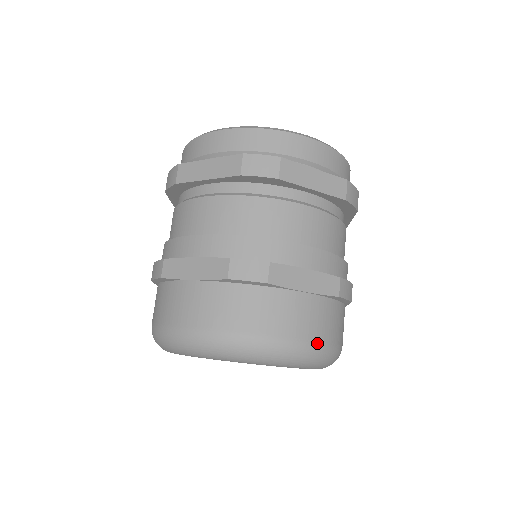
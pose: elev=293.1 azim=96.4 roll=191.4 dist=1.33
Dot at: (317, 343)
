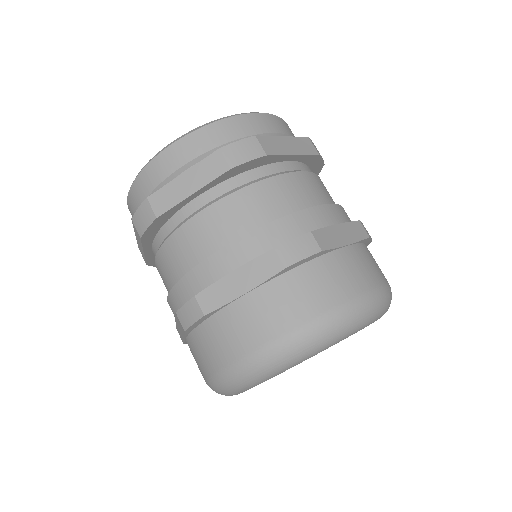
Dot at: (383, 285)
